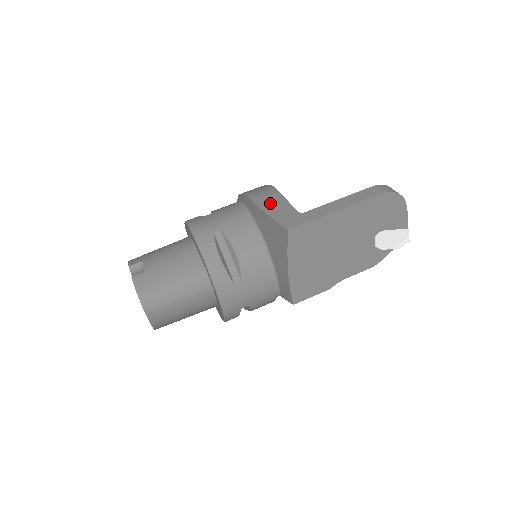
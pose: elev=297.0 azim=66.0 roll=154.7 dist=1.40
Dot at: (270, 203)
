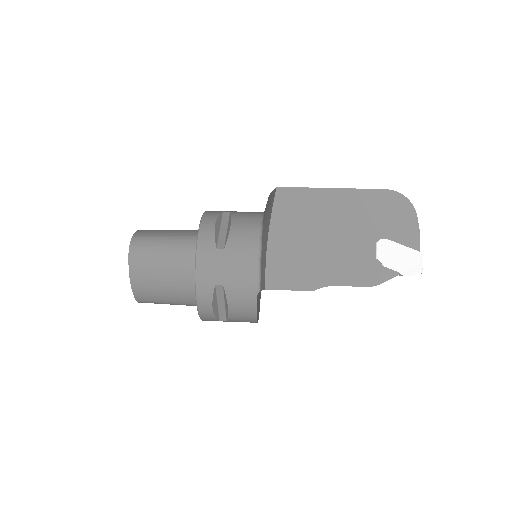
Dot at: occluded
